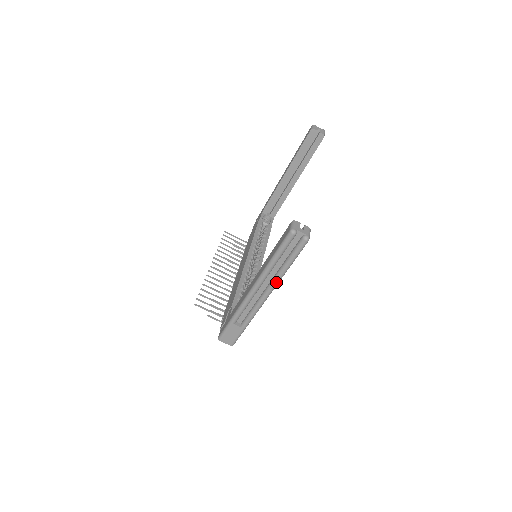
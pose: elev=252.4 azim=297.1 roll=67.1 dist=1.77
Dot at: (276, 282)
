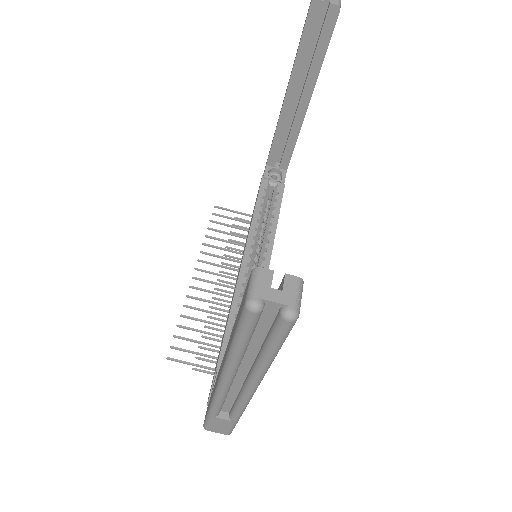
Dot at: (258, 377)
